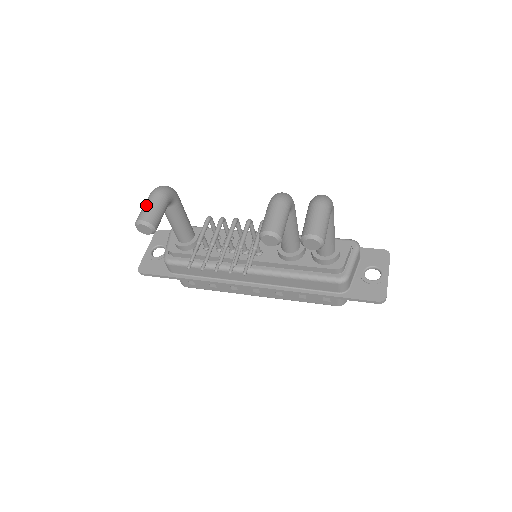
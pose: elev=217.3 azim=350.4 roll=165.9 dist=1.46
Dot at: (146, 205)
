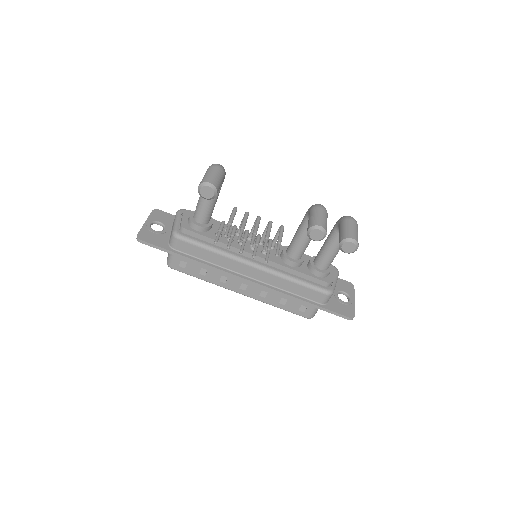
Dot at: (212, 173)
